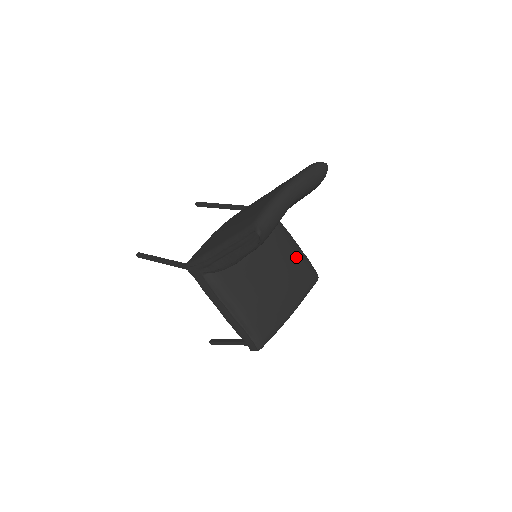
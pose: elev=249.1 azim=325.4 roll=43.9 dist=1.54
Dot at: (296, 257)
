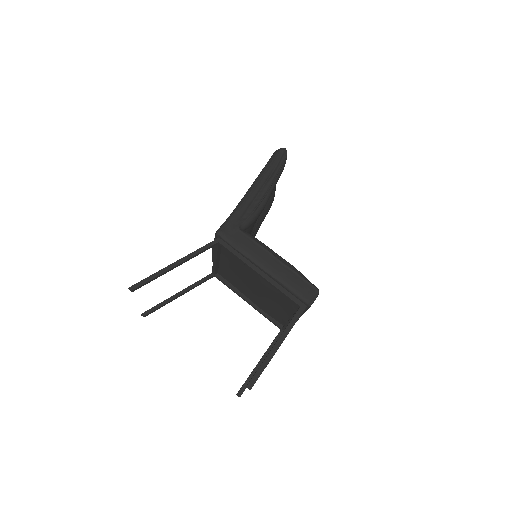
Dot at: occluded
